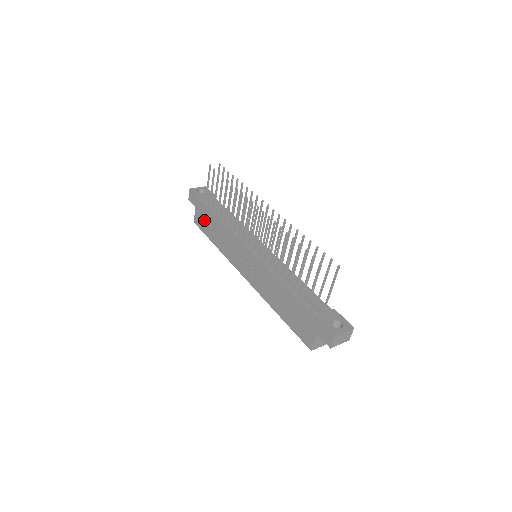
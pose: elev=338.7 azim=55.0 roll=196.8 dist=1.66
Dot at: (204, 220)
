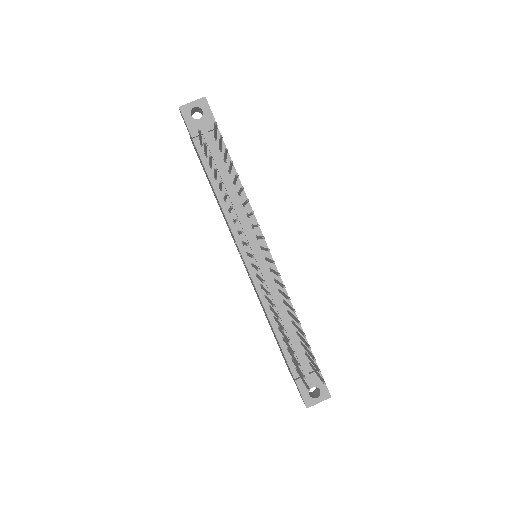
Dot at: occluded
